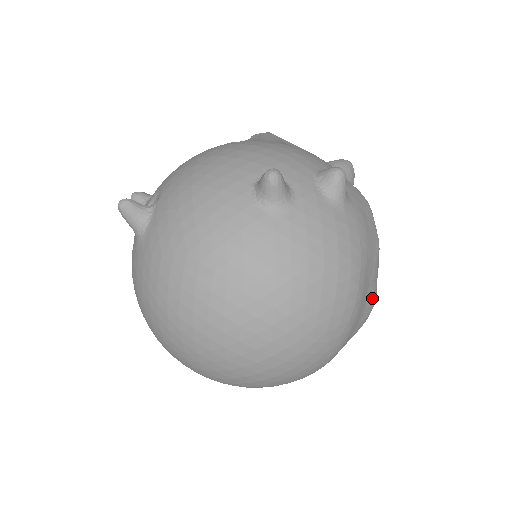
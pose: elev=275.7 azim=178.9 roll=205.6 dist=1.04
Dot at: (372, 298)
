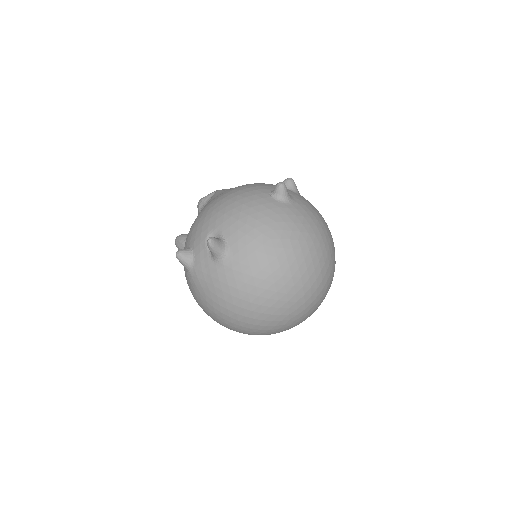
Dot at: occluded
